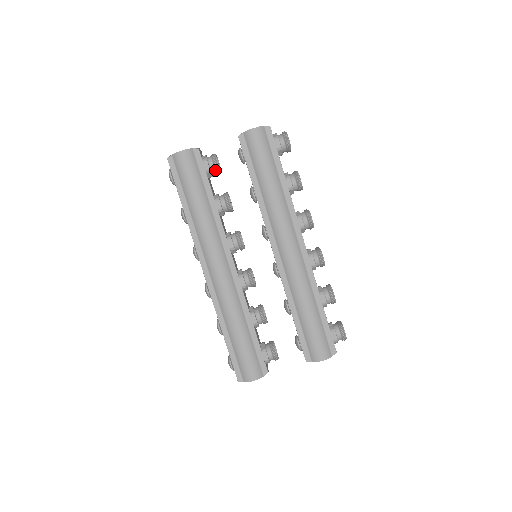
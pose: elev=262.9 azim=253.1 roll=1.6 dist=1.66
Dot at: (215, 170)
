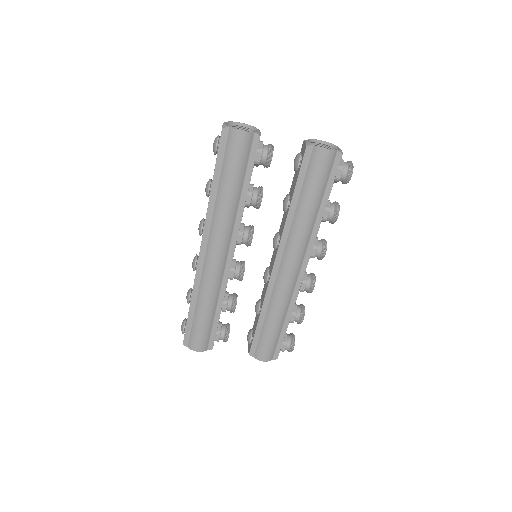
Dot at: (264, 164)
